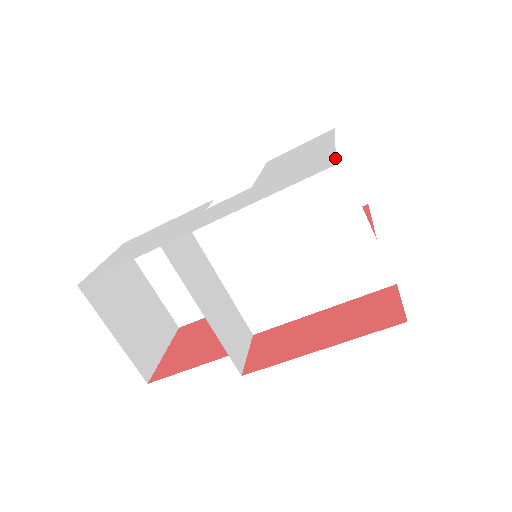
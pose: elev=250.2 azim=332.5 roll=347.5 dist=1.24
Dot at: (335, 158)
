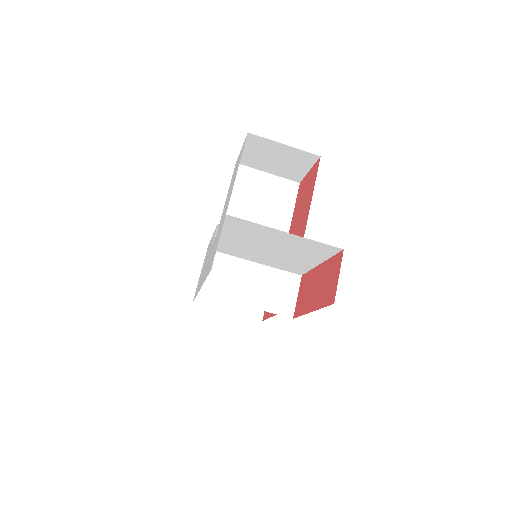
Dot at: occluded
